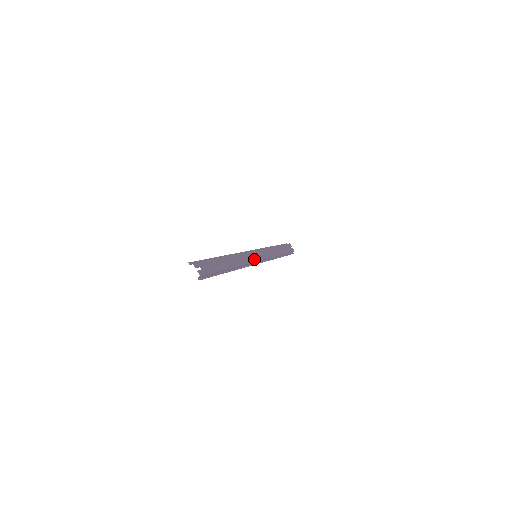
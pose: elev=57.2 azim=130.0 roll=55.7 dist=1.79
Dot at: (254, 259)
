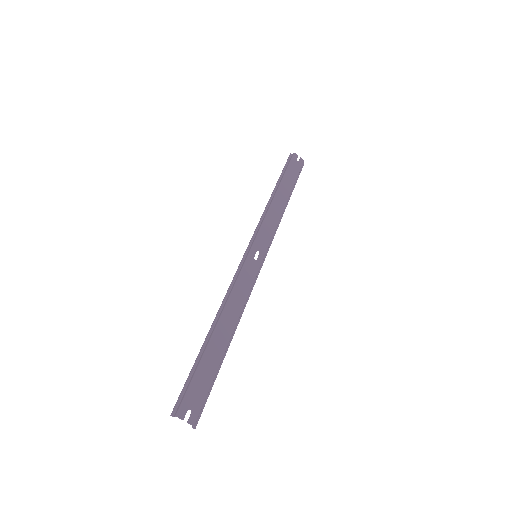
Dot at: (255, 270)
